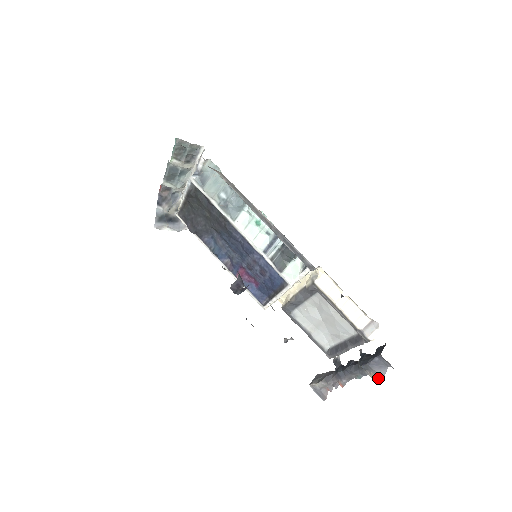
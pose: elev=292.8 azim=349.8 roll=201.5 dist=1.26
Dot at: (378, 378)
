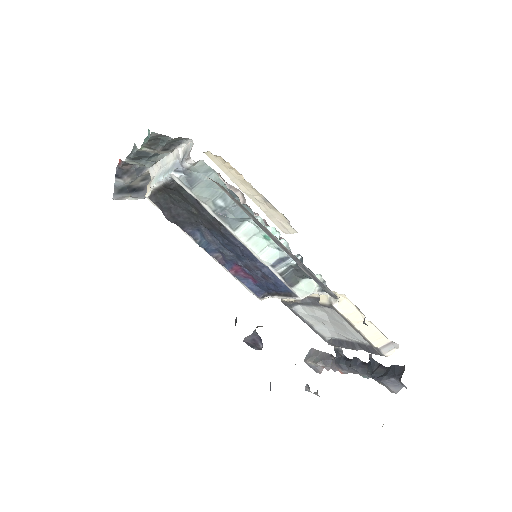
Dot at: (390, 391)
